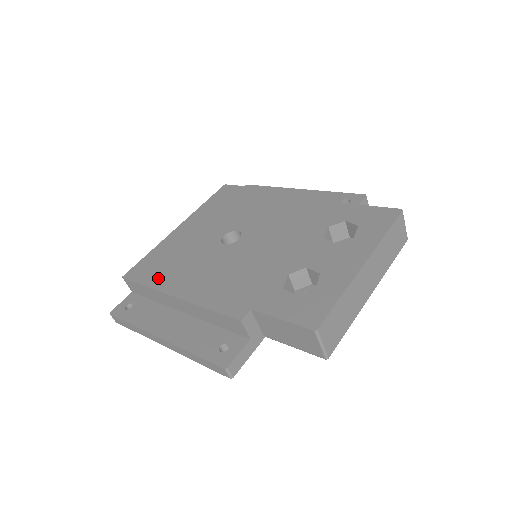
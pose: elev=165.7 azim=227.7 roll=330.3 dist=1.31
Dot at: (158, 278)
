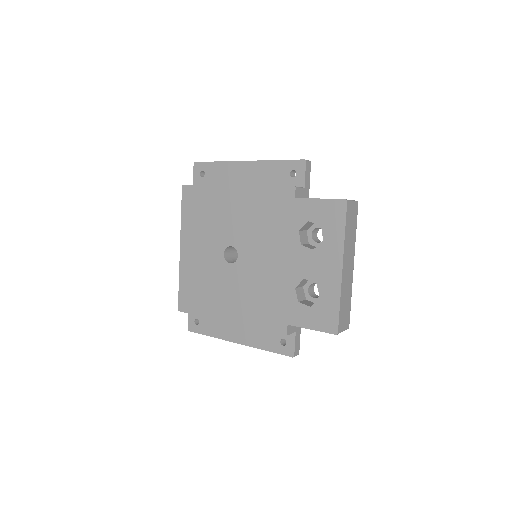
Dot at: (205, 308)
